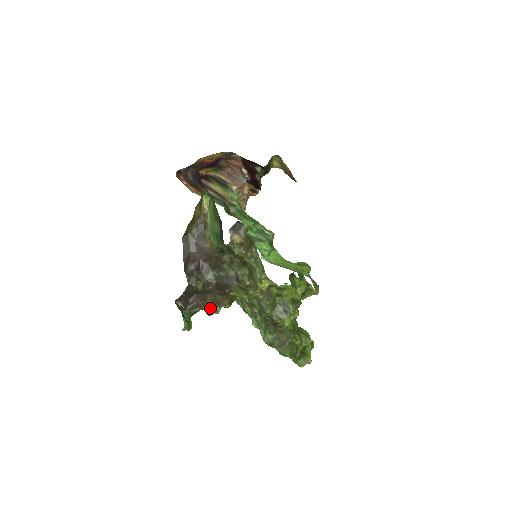
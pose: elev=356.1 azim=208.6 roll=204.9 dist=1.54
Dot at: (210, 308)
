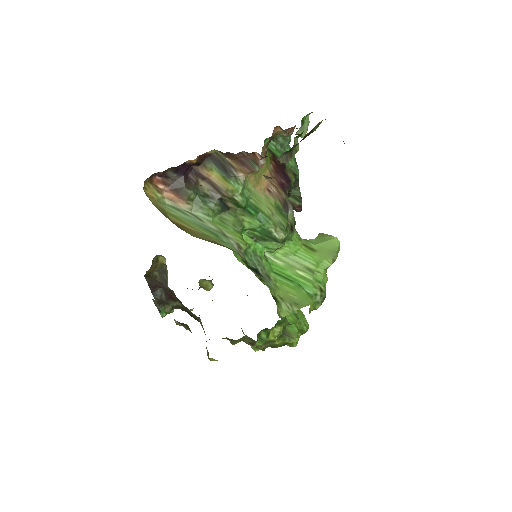
Dot at: occluded
